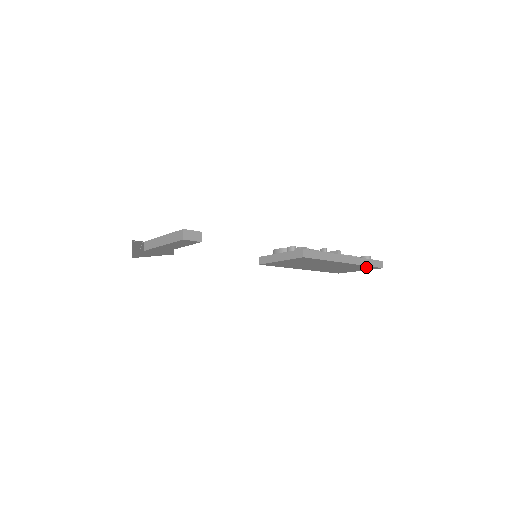
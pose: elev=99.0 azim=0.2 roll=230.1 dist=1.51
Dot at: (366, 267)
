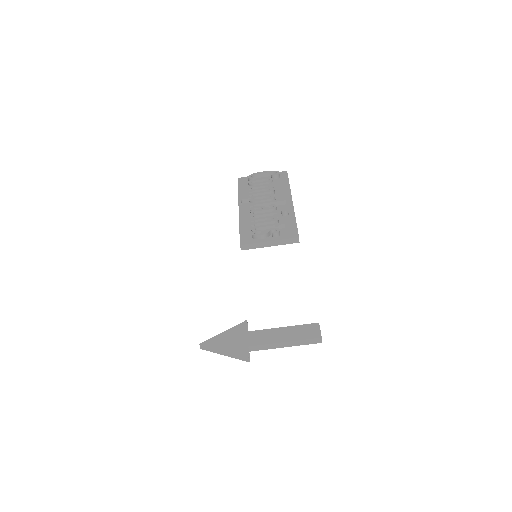
Dot at: occluded
